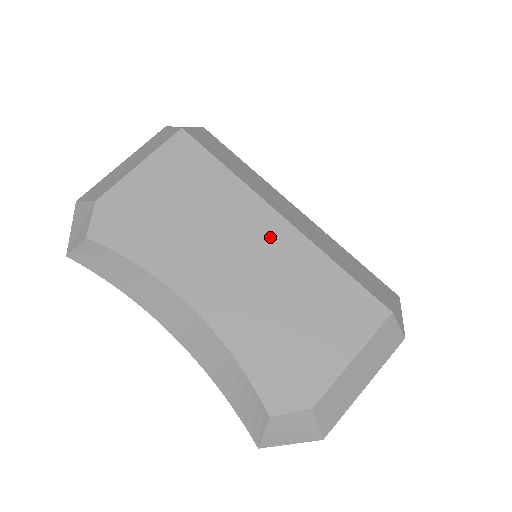
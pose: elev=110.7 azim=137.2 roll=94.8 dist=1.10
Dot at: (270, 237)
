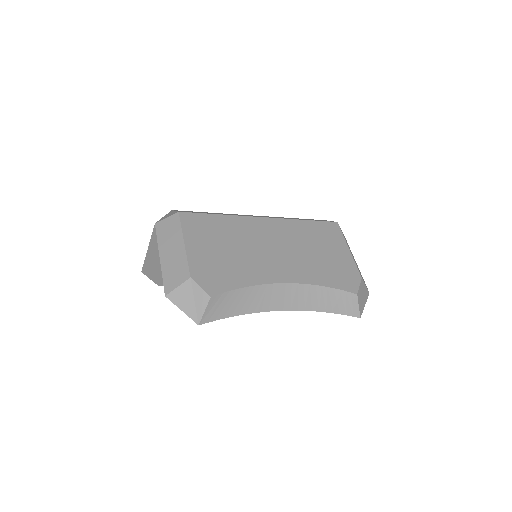
Dot at: (272, 229)
